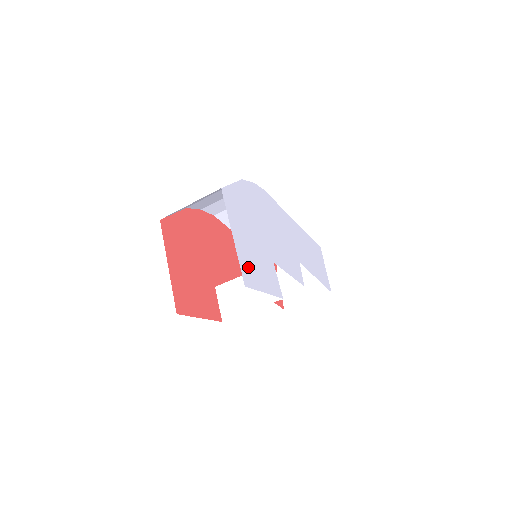
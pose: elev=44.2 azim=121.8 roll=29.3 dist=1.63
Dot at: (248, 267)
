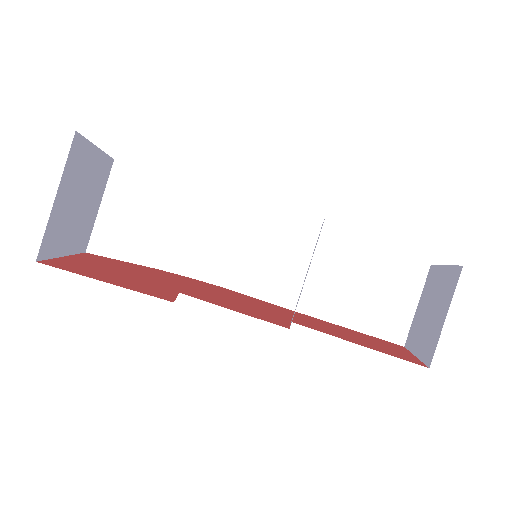
Dot at: occluded
